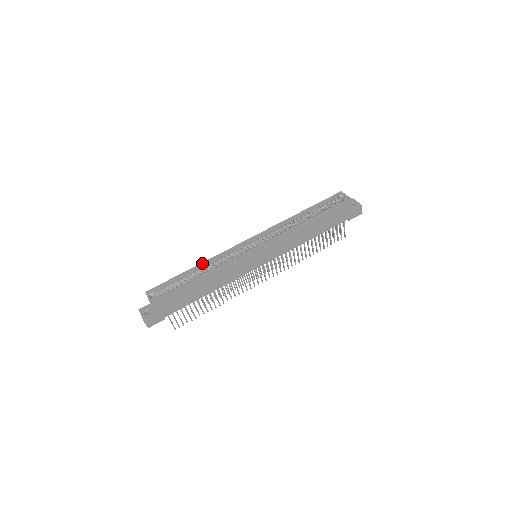
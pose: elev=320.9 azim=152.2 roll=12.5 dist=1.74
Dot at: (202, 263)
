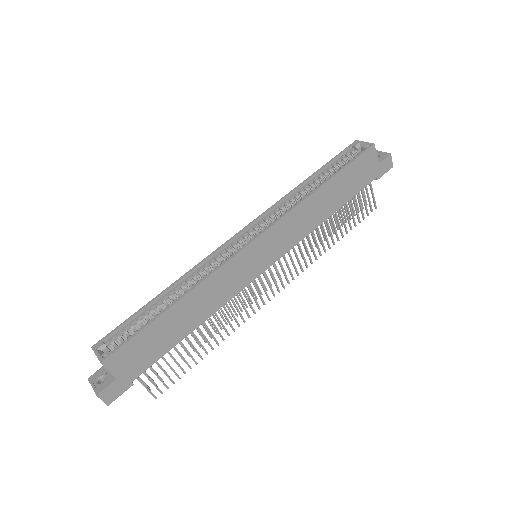
Dot at: (175, 282)
